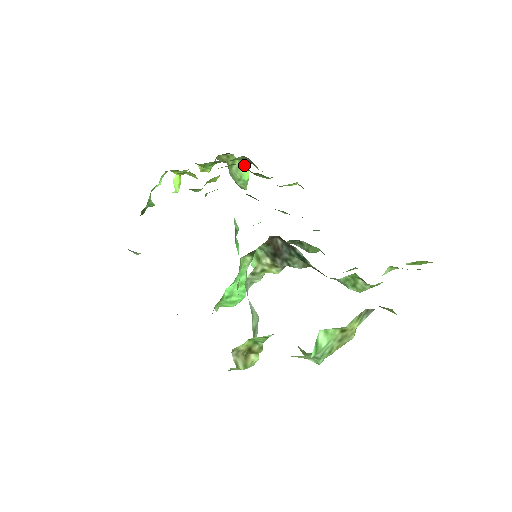
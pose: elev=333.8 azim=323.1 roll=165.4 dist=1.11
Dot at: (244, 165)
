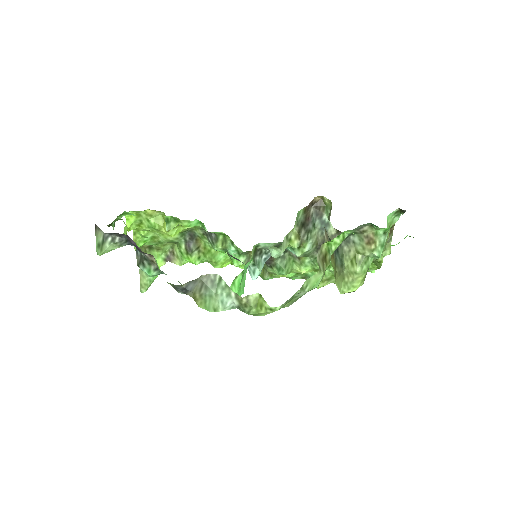
Dot at: (159, 262)
